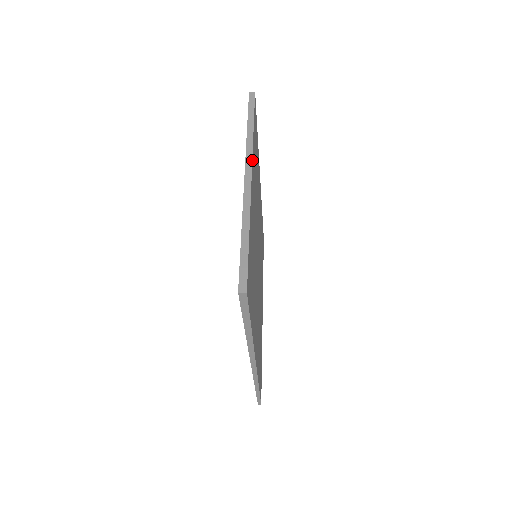
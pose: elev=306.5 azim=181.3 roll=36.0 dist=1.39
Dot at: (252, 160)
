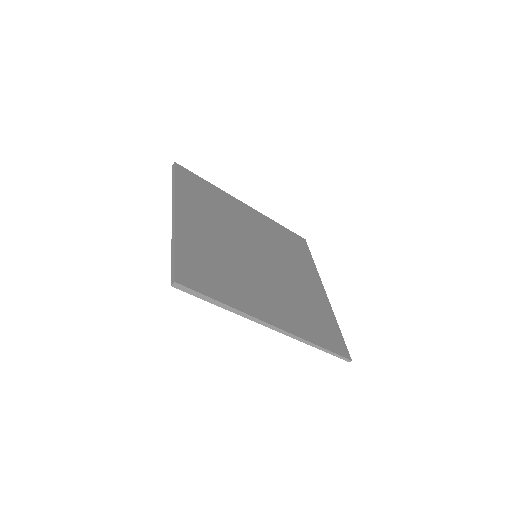
Dot at: (175, 203)
